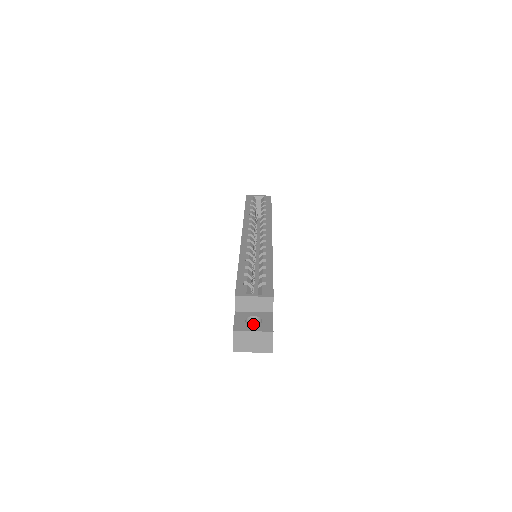
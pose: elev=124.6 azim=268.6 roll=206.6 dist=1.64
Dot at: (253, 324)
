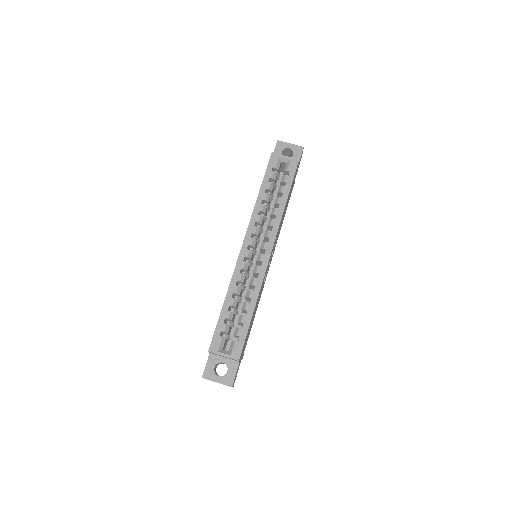
Dot at: occluded
